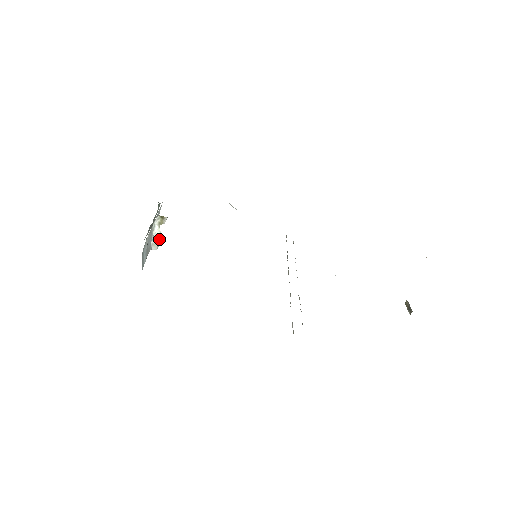
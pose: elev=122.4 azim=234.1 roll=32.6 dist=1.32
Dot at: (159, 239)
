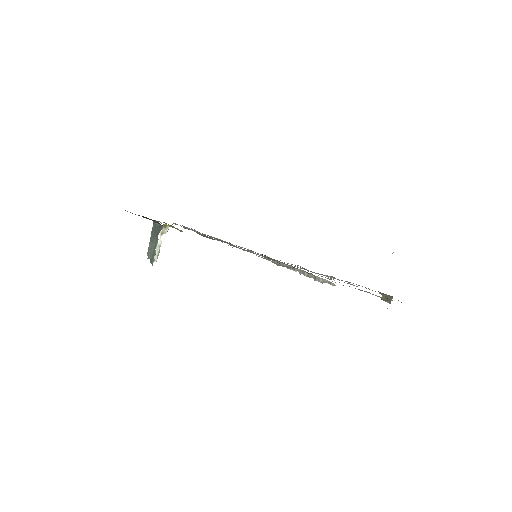
Dot at: (159, 250)
